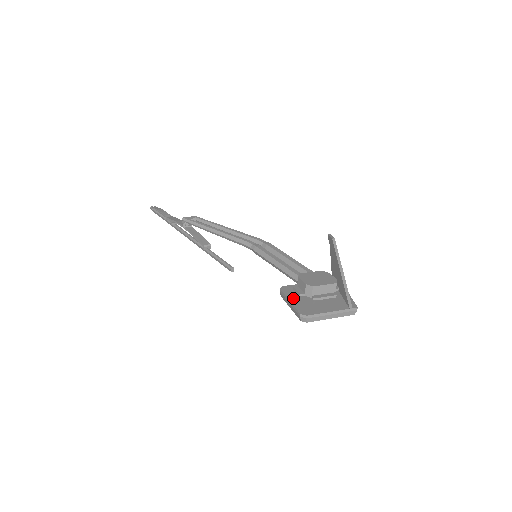
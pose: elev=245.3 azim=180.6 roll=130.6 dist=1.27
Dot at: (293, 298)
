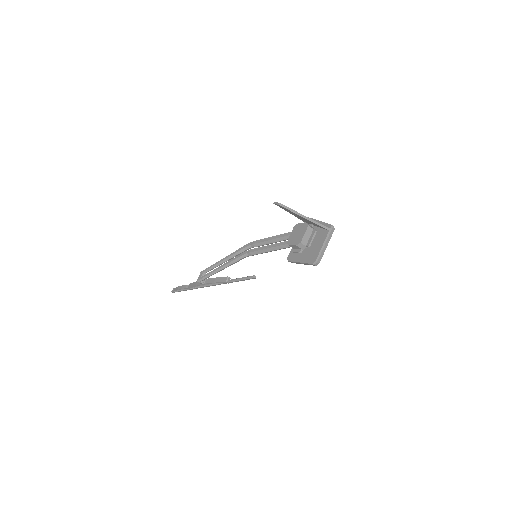
Dot at: (299, 259)
